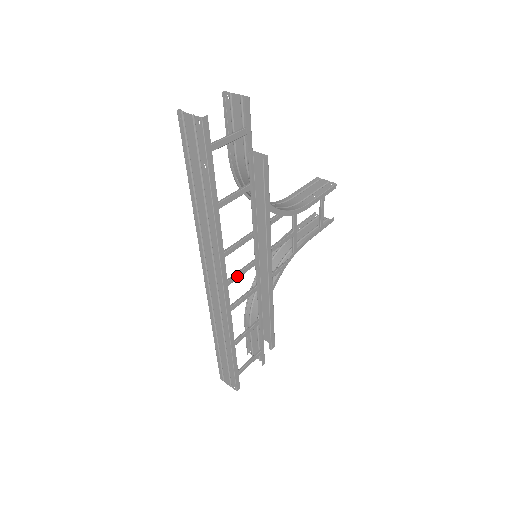
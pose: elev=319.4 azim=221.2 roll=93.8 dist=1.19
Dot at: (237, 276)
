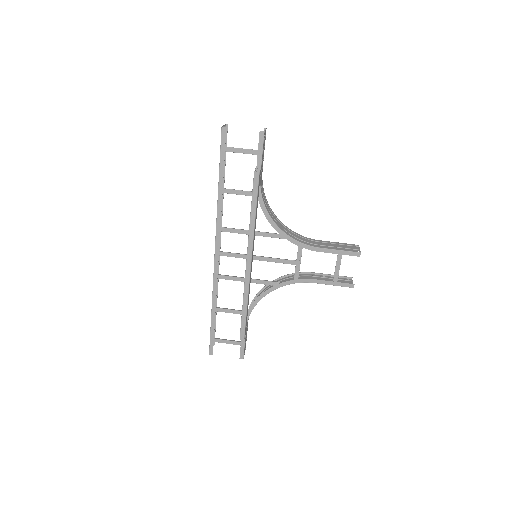
Dot at: (229, 254)
